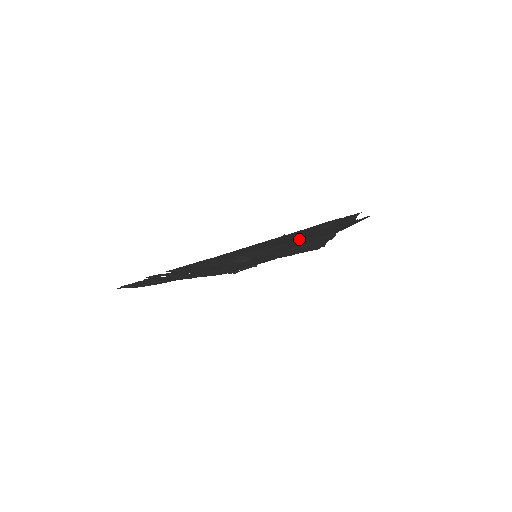
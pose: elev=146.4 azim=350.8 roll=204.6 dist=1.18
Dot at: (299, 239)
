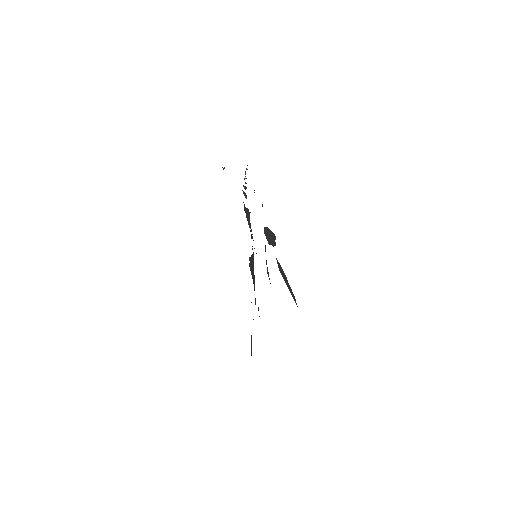
Dot at: occluded
